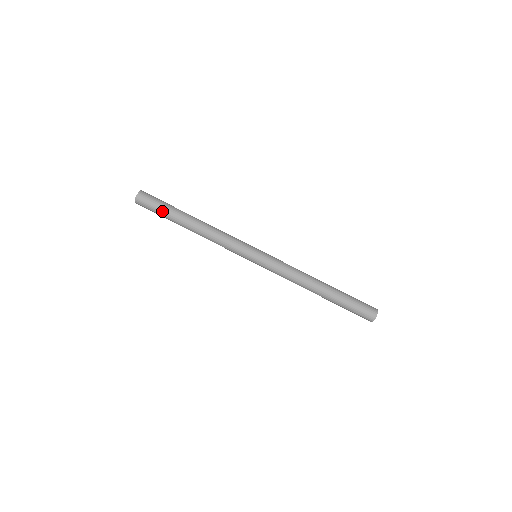
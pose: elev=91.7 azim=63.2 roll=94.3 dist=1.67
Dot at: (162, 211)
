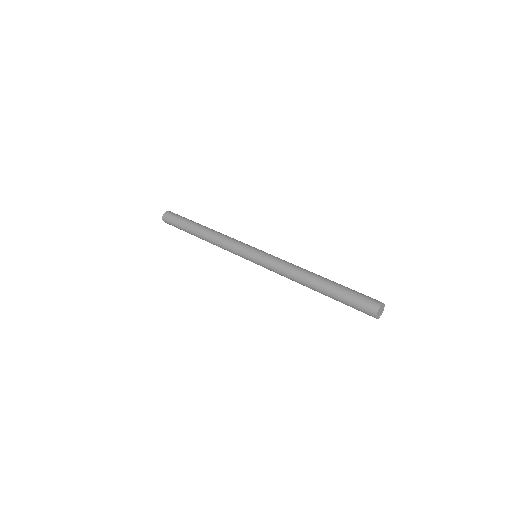
Dot at: (180, 225)
